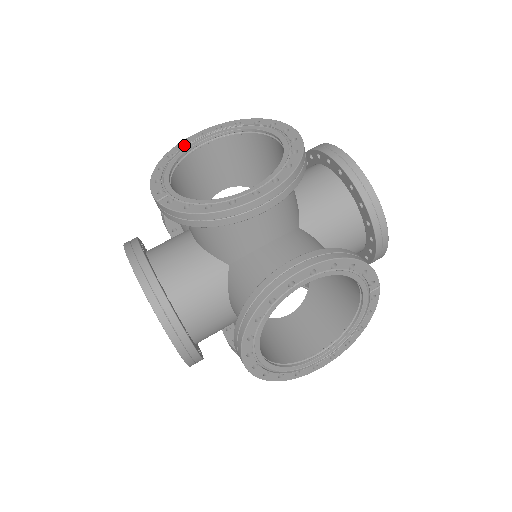
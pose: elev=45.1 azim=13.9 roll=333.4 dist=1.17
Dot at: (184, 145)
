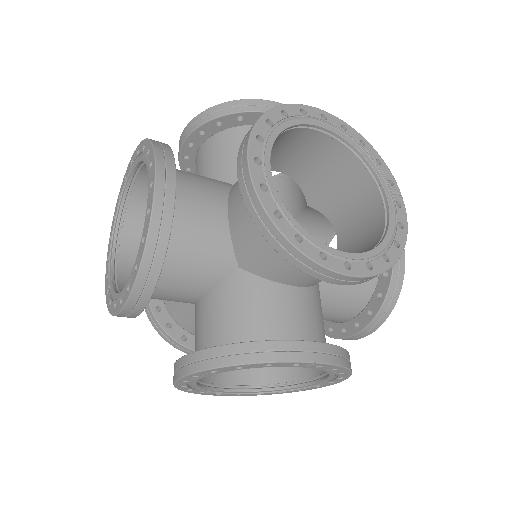
Dot at: occluded
